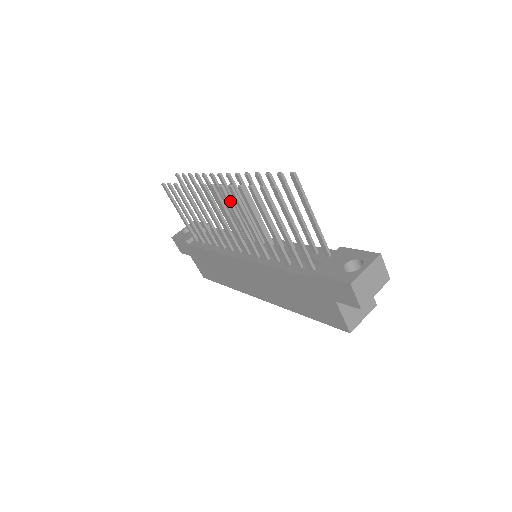
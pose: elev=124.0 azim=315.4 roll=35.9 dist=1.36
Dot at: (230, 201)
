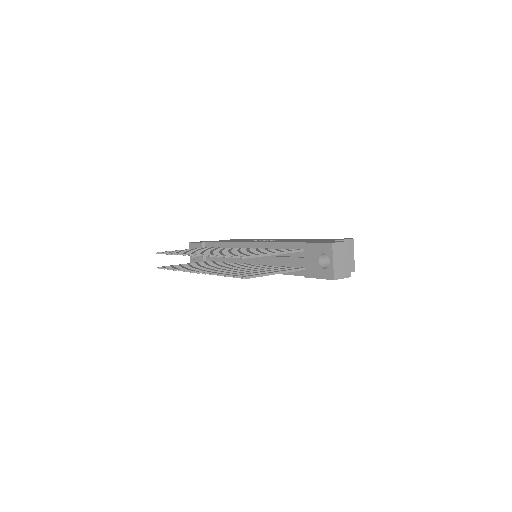
Dot at: occluded
